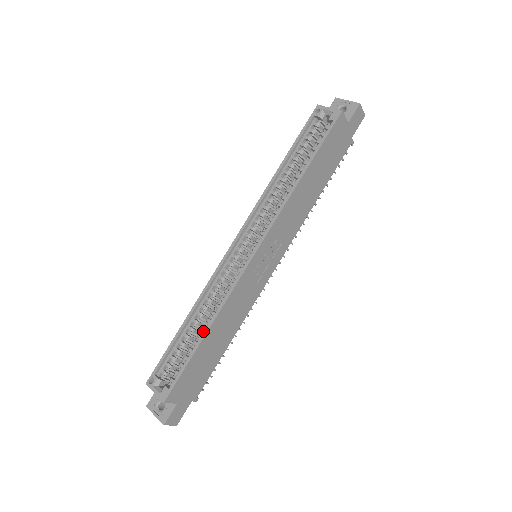
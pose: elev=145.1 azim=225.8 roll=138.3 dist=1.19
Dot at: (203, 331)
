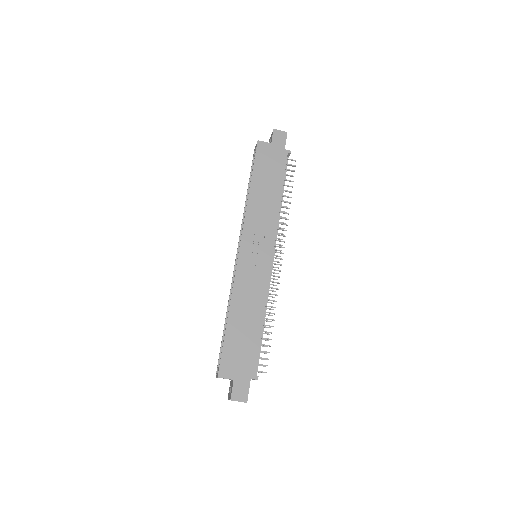
Dot at: occluded
